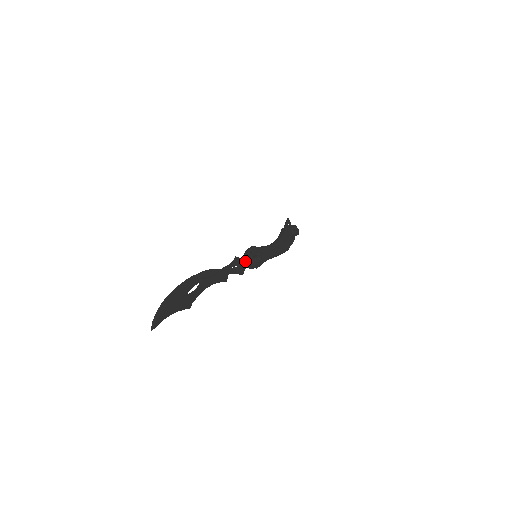
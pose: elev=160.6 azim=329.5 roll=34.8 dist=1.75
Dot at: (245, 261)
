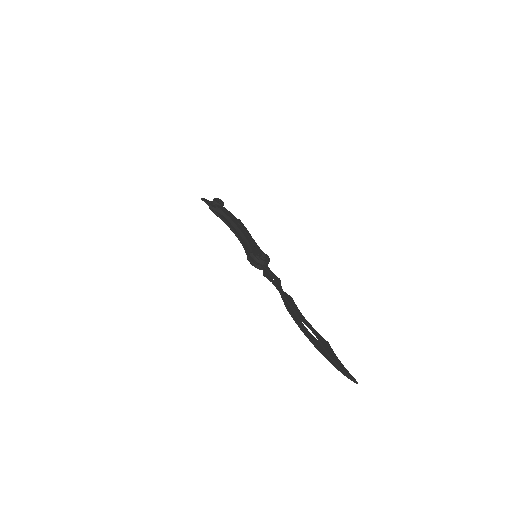
Dot at: (266, 269)
